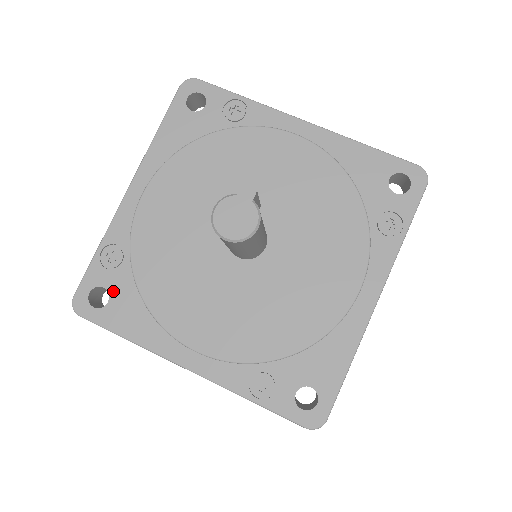
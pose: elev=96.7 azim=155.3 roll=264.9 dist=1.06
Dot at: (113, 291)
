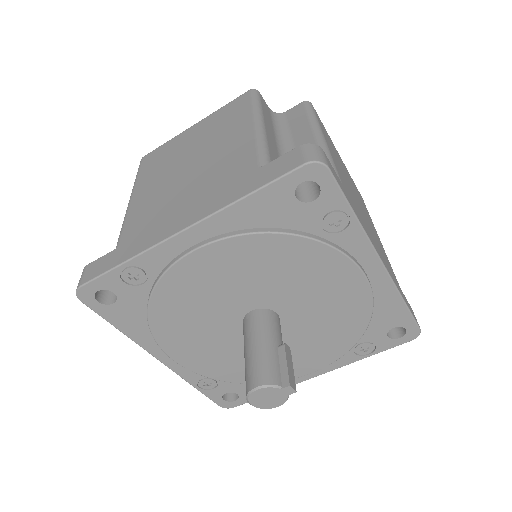
Dot at: (122, 299)
